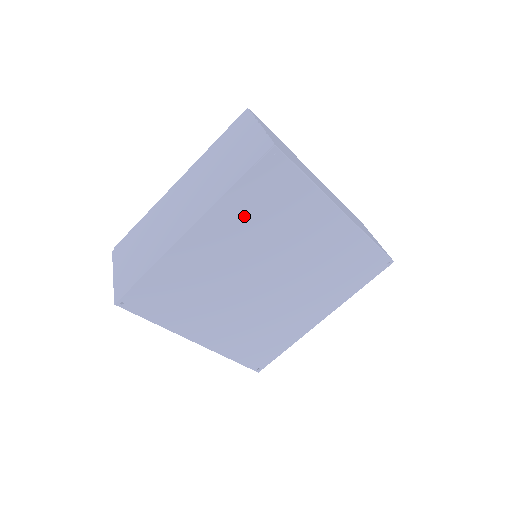
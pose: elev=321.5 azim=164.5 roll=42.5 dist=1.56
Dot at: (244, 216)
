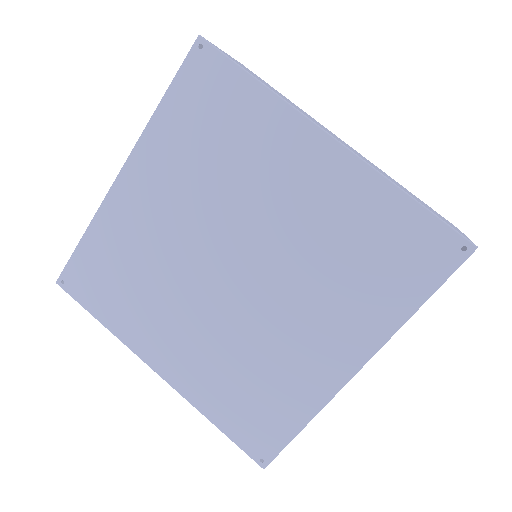
Dot at: (181, 149)
